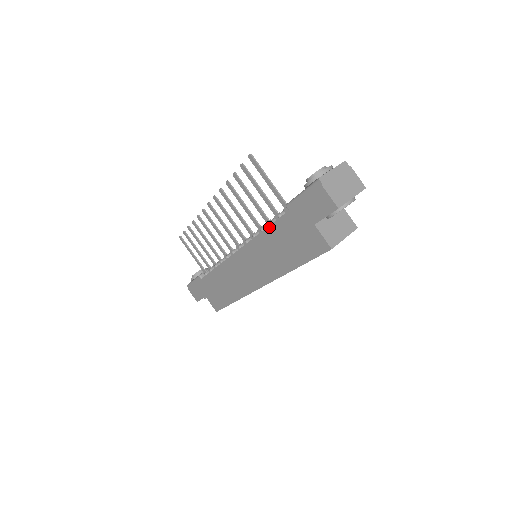
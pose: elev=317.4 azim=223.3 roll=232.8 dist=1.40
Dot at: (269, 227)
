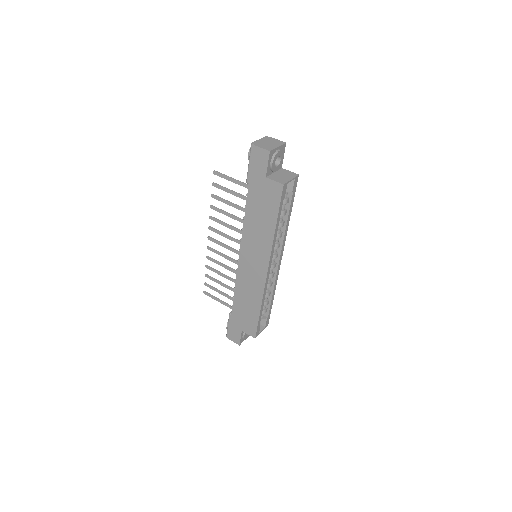
Dot at: (246, 210)
